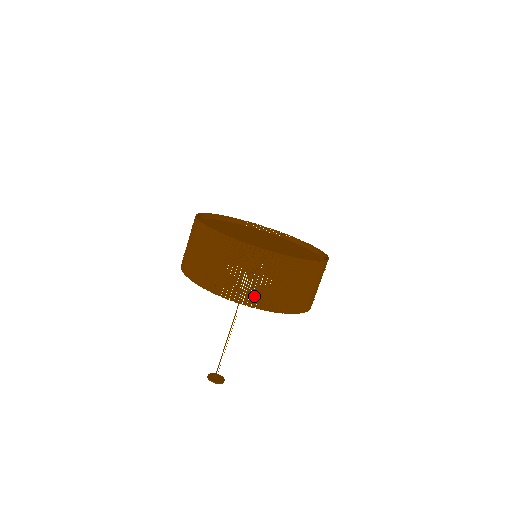
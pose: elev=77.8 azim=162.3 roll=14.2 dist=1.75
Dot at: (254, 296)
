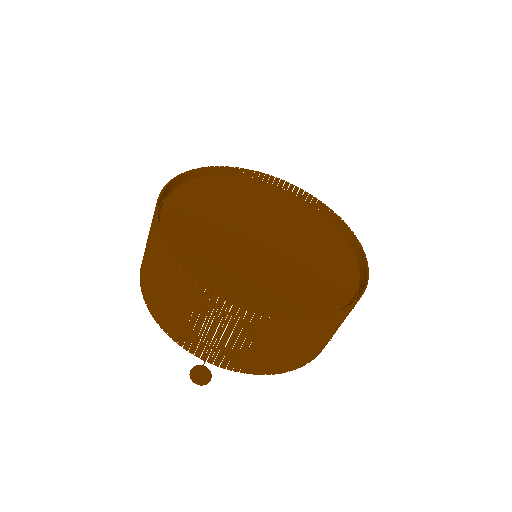
Dot at: (155, 303)
